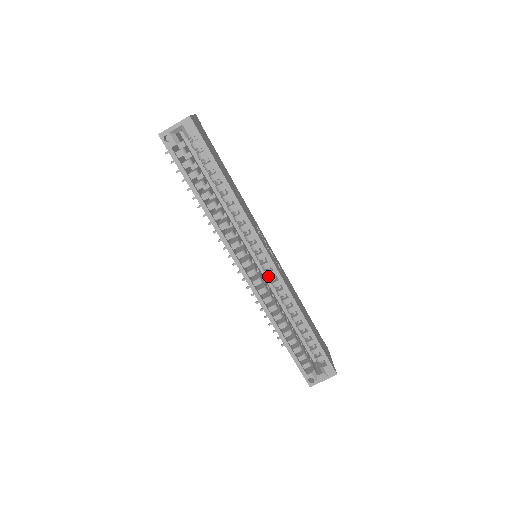
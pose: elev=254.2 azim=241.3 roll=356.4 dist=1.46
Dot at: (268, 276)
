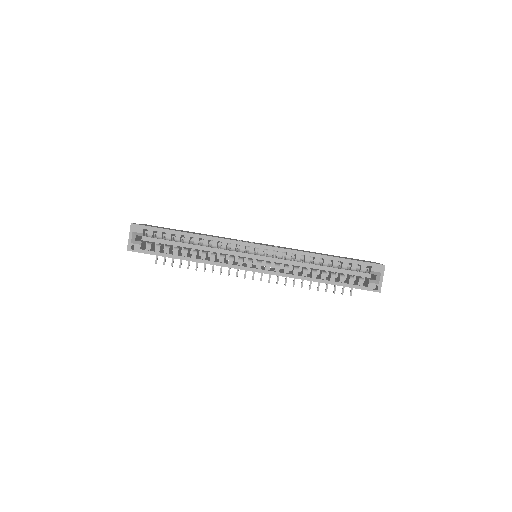
Dot at: (269, 256)
